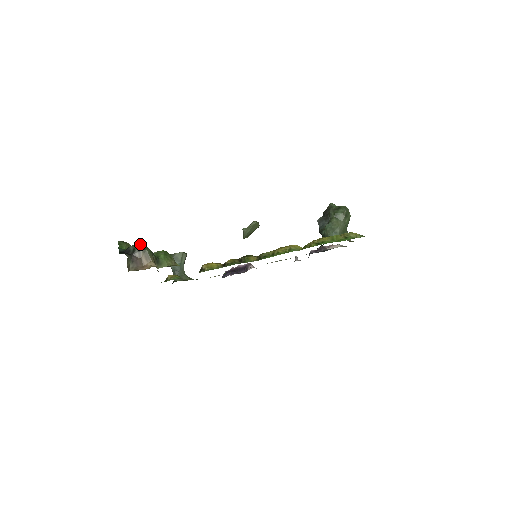
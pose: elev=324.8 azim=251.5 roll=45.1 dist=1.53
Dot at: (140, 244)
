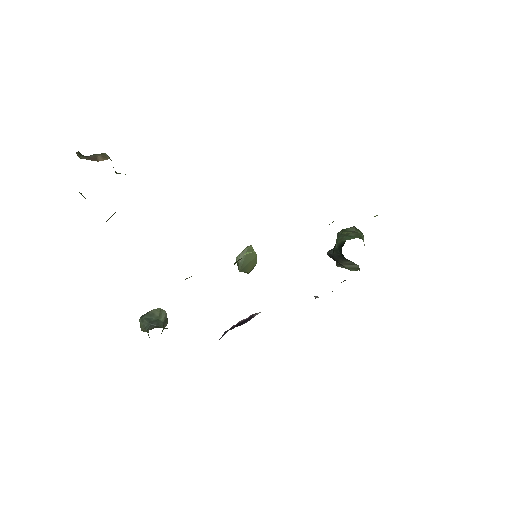
Dot at: occluded
